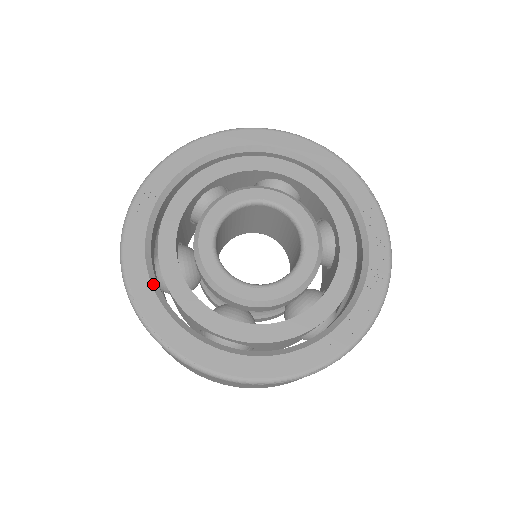
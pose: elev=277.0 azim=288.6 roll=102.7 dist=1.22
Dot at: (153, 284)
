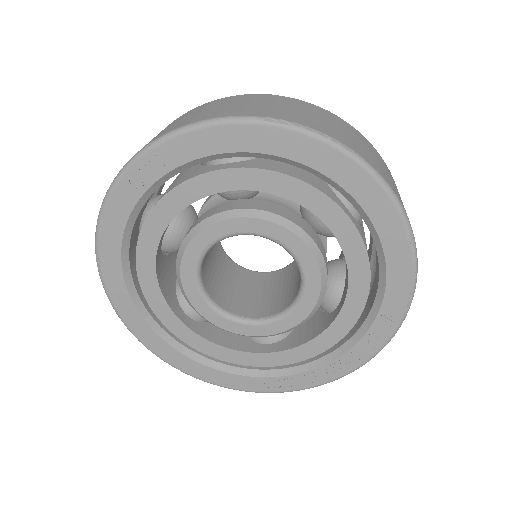
Dot at: (123, 258)
